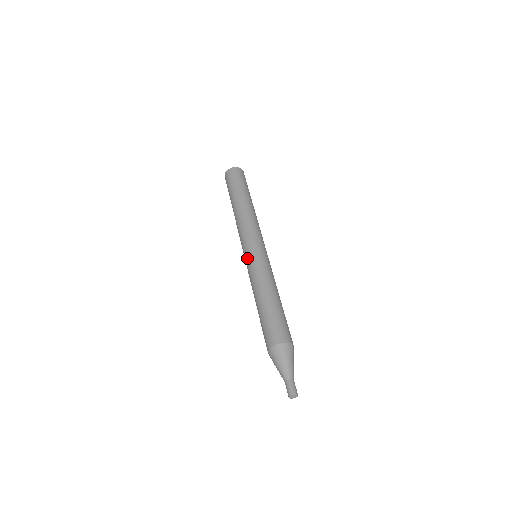
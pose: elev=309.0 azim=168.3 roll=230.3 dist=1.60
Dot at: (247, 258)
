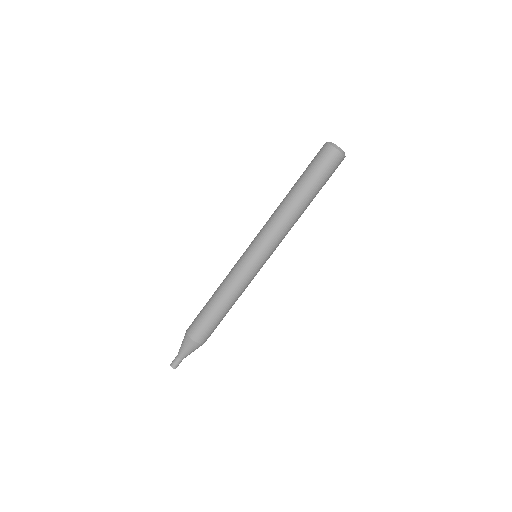
Dot at: (246, 259)
